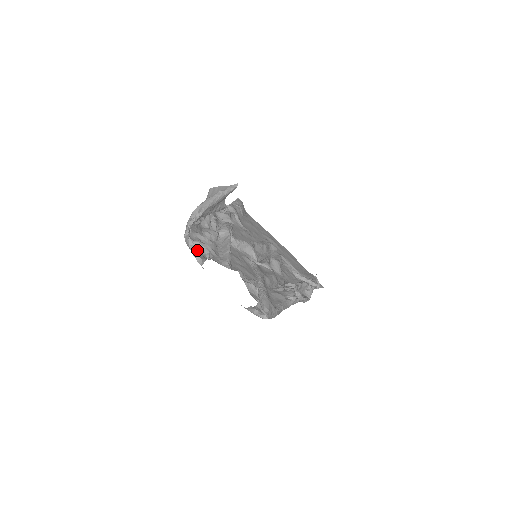
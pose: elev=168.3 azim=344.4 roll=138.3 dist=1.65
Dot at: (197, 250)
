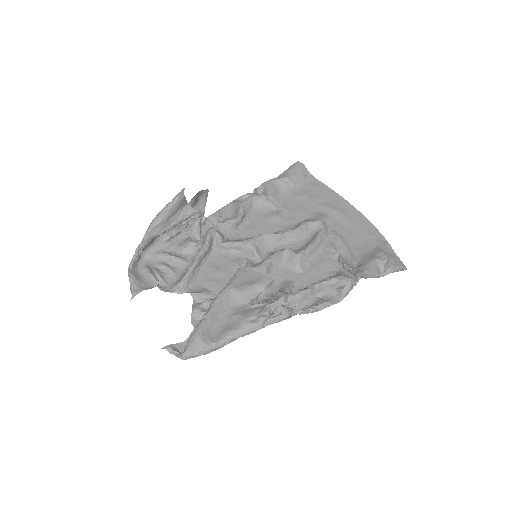
Dot at: (134, 282)
